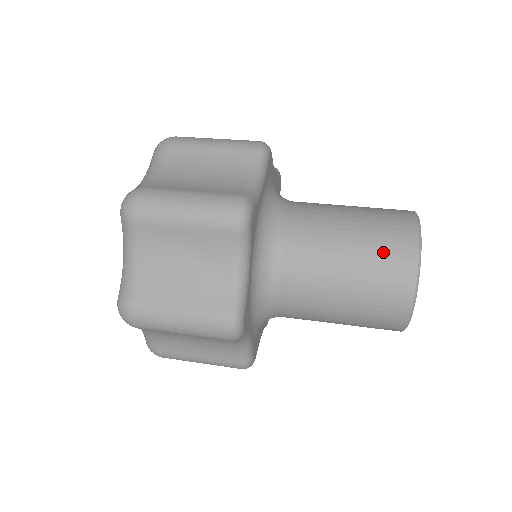
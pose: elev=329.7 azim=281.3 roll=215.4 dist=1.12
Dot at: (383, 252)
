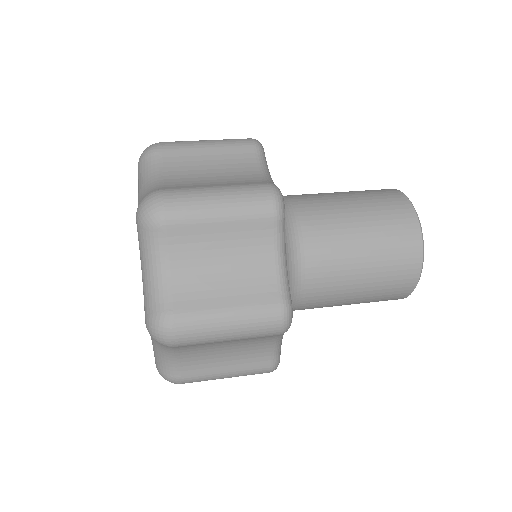
Dot at: (392, 277)
